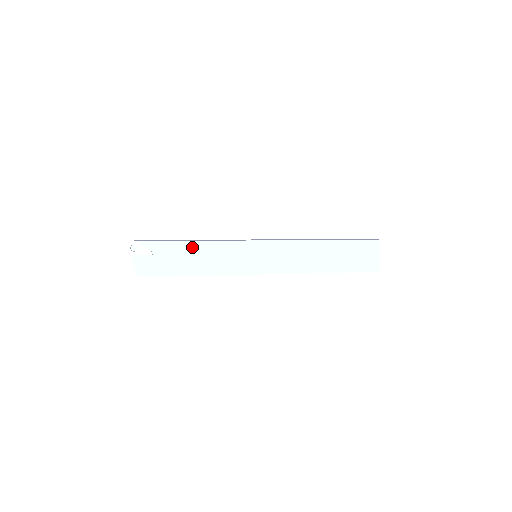
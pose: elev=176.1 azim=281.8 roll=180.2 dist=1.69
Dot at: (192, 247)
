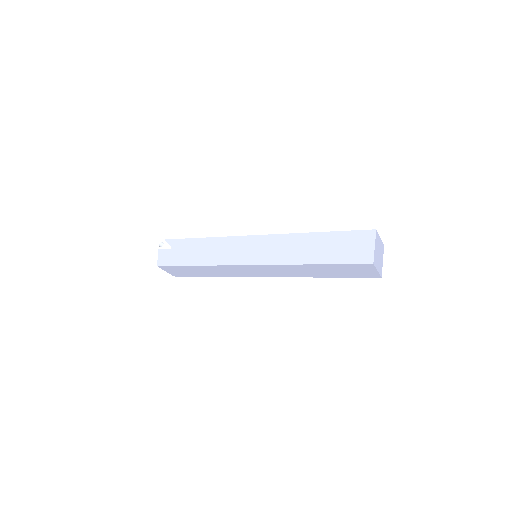
Dot at: (199, 243)
